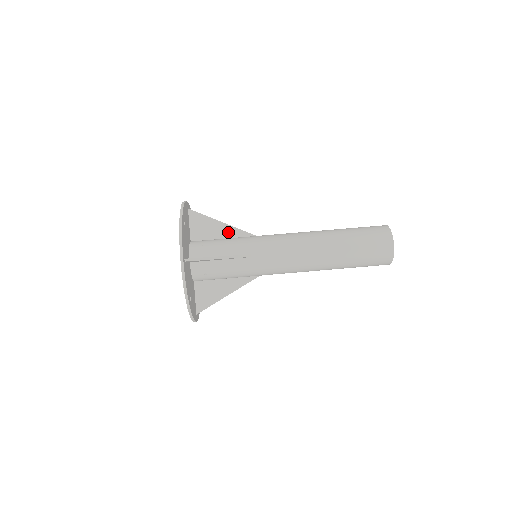
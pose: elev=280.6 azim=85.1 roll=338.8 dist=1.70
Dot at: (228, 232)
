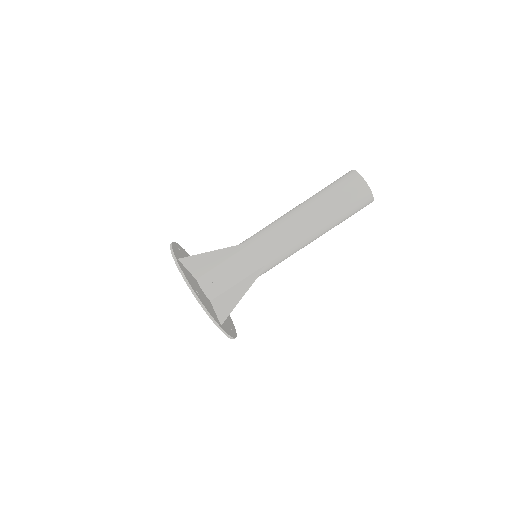
Dot at: (224, 255)
